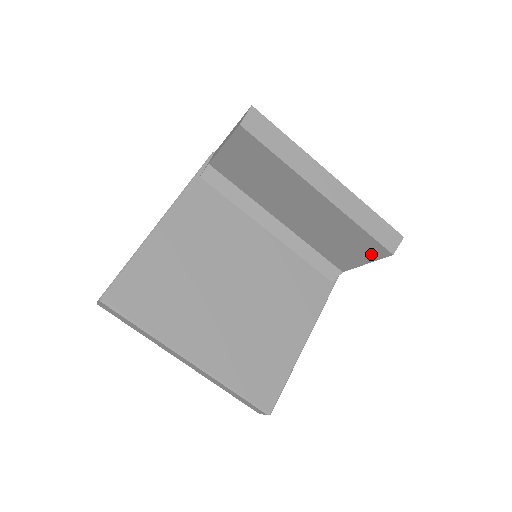
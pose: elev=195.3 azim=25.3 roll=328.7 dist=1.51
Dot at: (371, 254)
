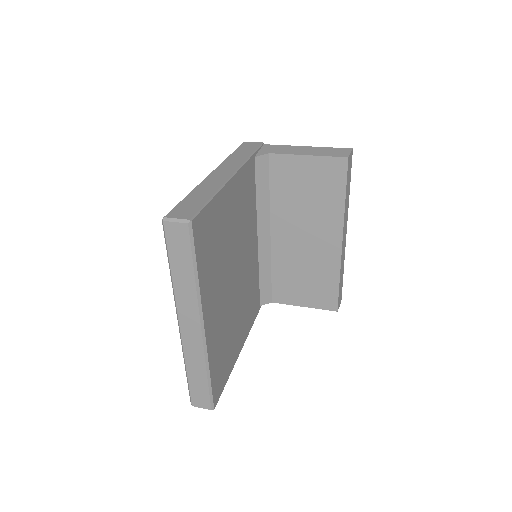
Dot at: (320, 302)
